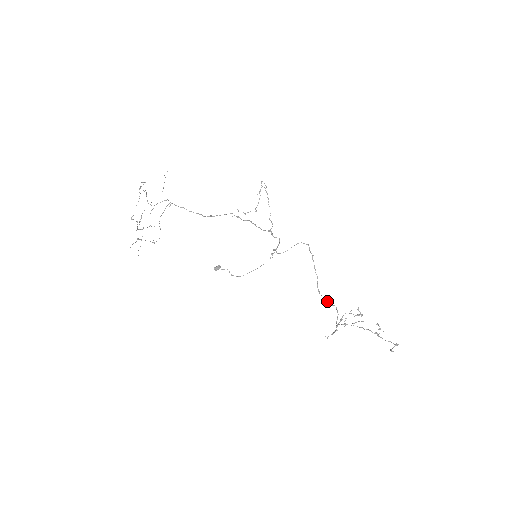
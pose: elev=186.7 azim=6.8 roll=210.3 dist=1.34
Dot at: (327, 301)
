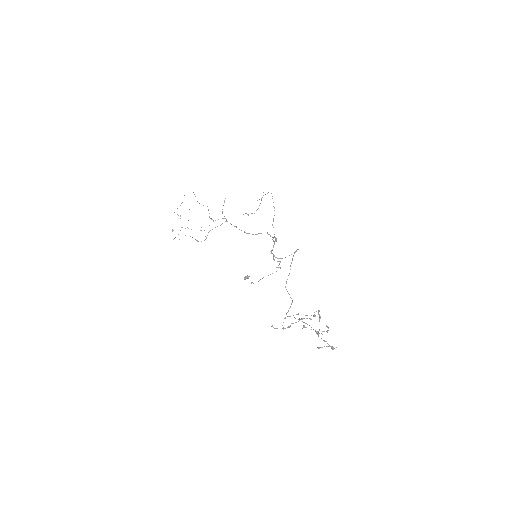
Dot at: occluded
